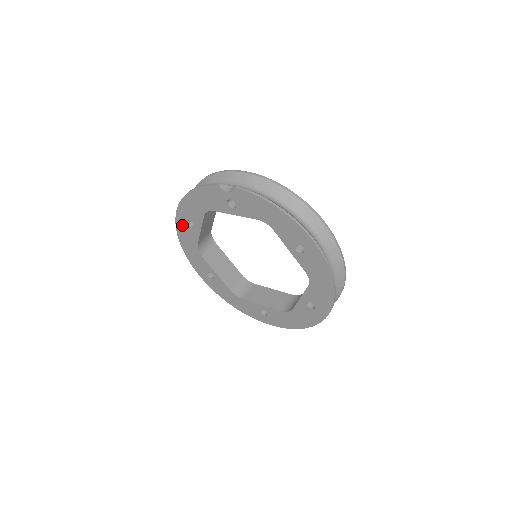
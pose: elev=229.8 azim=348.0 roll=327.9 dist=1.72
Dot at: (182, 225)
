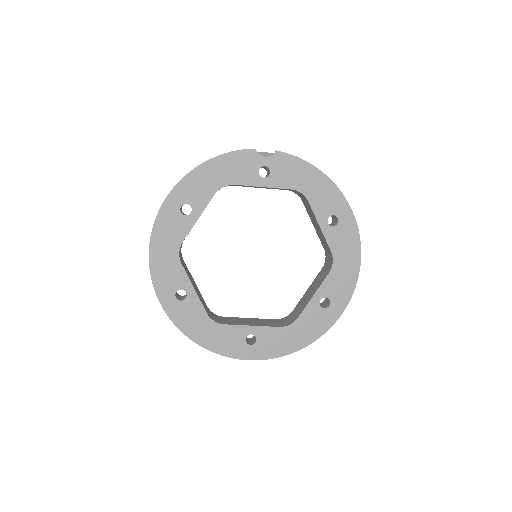
Dot at: (169, 213)
